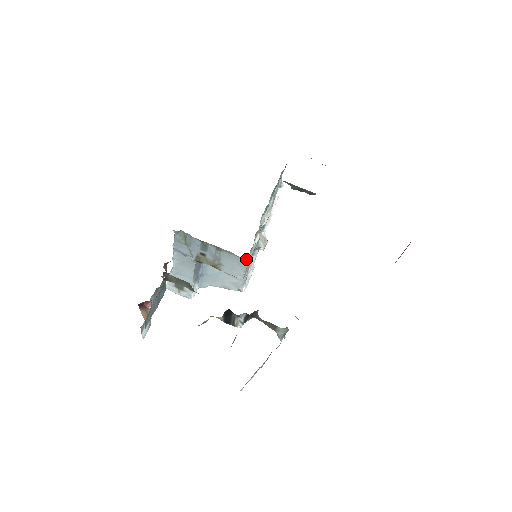
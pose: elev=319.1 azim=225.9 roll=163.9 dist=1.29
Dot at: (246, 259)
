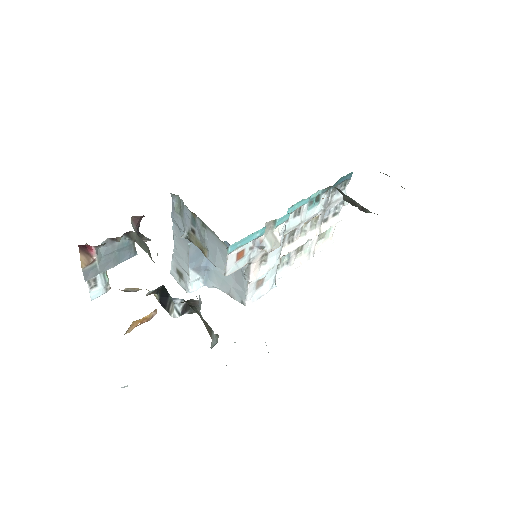
Dot at: occluded
